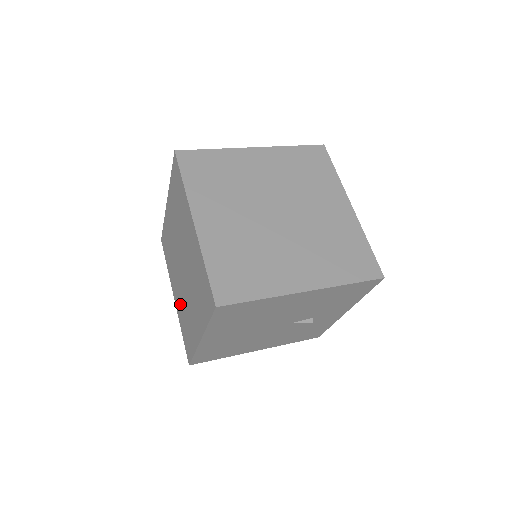
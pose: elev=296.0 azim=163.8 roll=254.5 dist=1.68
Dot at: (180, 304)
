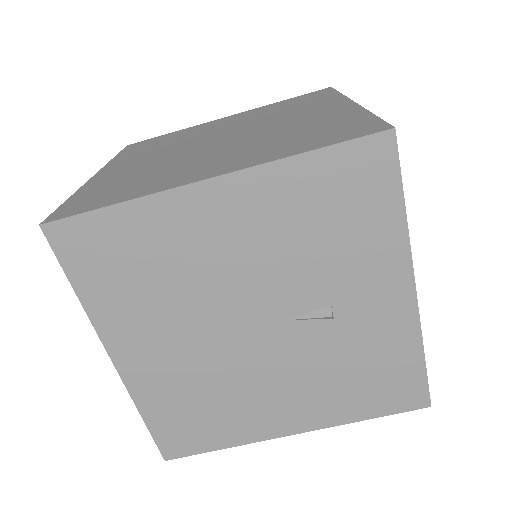
Dot at: occluded
